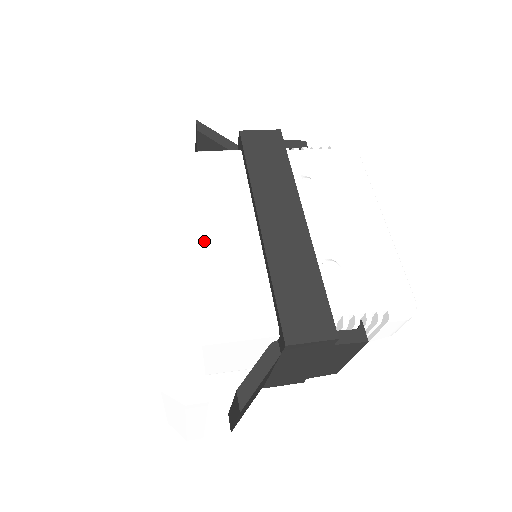
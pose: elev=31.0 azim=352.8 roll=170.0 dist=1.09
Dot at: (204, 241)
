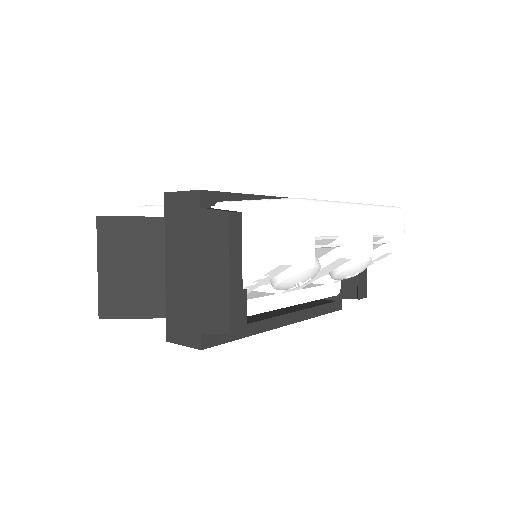
Dot at: occluded
